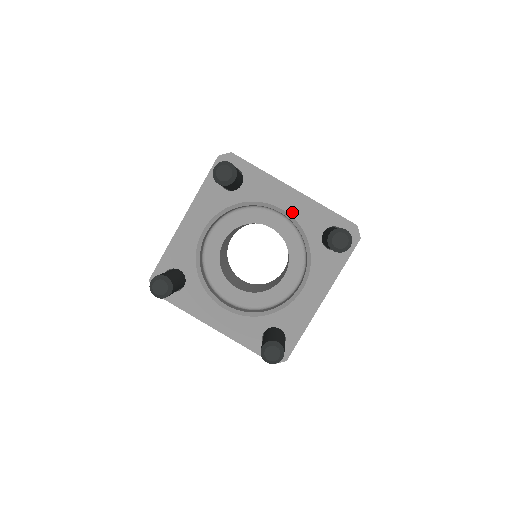
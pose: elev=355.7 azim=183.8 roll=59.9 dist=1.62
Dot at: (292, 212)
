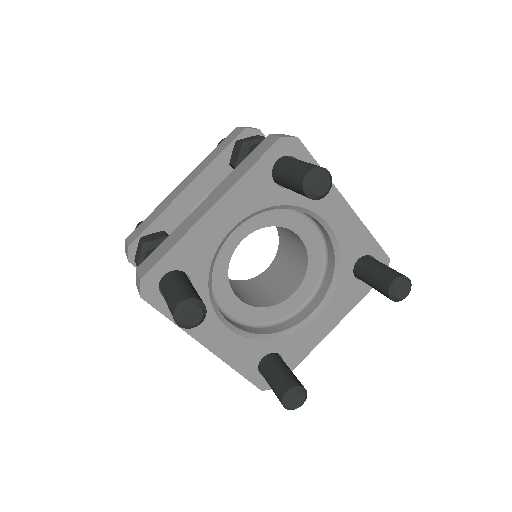
Dot at: (337, 230)
